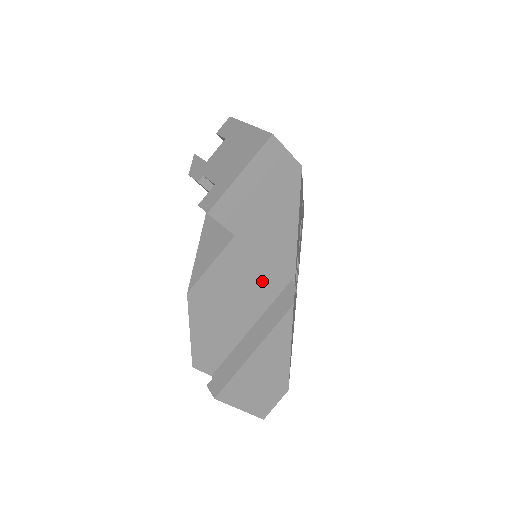
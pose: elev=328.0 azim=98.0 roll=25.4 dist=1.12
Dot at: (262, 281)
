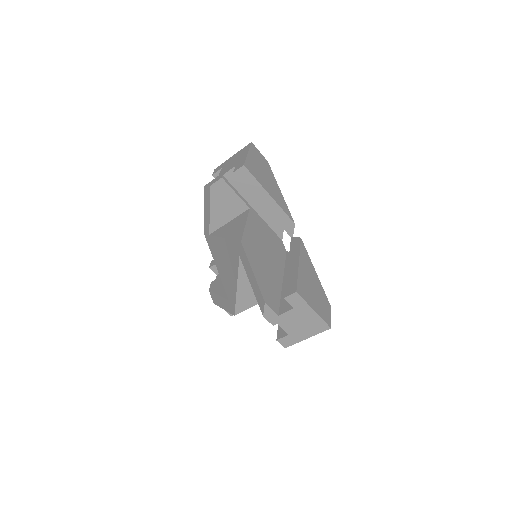
Dot at: (273, 249)
